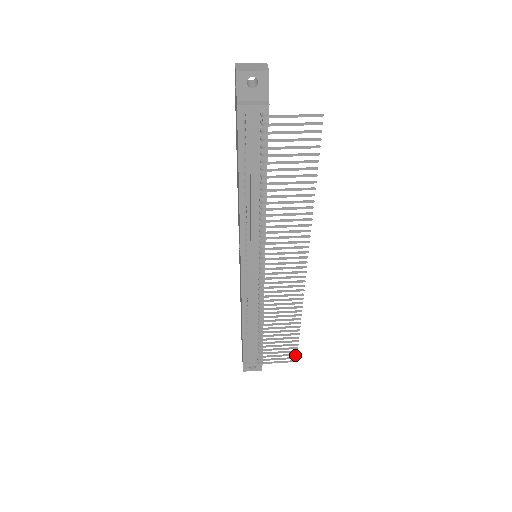
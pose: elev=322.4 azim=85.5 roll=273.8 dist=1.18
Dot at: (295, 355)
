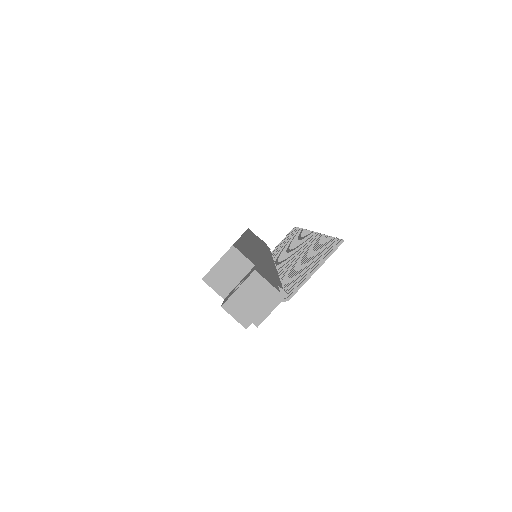
Dot at: occluded
